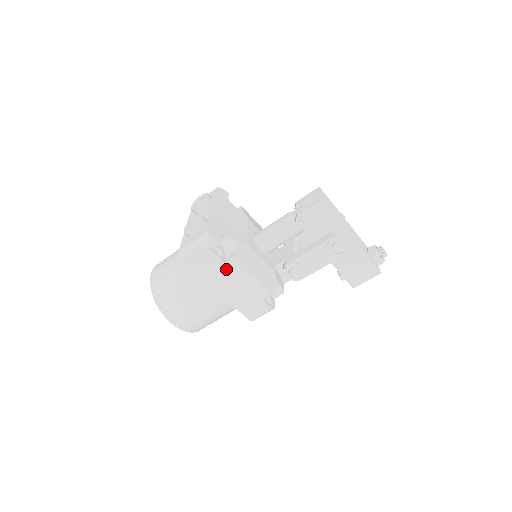
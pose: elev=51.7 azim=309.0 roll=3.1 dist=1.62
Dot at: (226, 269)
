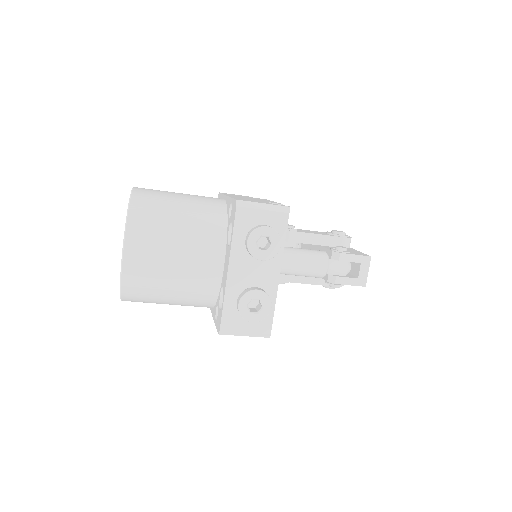
Dot at: occluded
